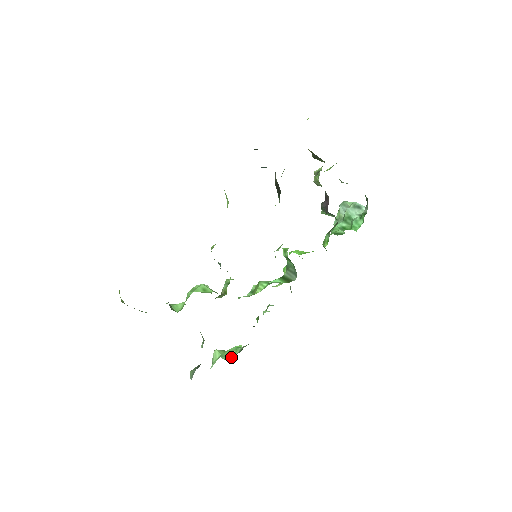
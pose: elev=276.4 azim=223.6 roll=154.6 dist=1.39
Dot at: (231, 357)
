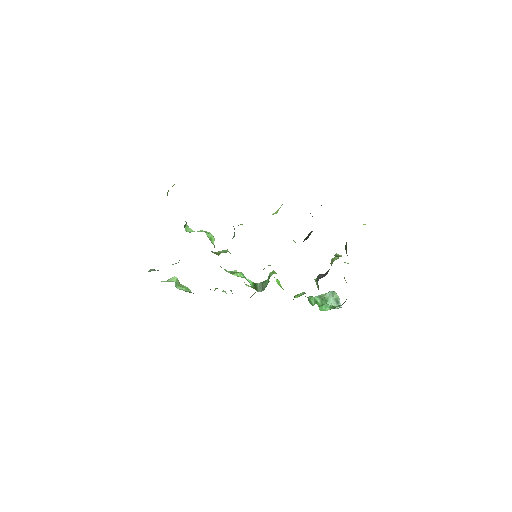
Dot at: (180, 289)
